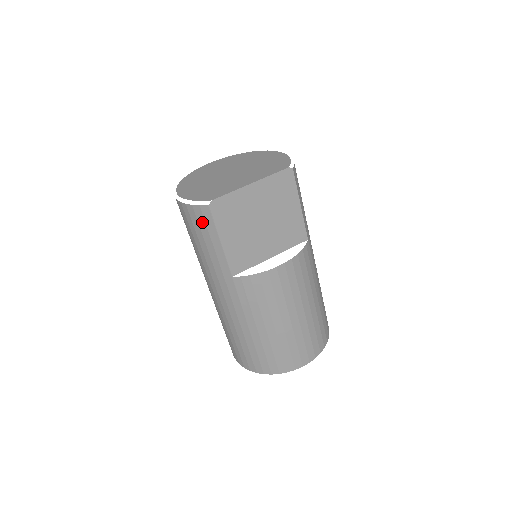
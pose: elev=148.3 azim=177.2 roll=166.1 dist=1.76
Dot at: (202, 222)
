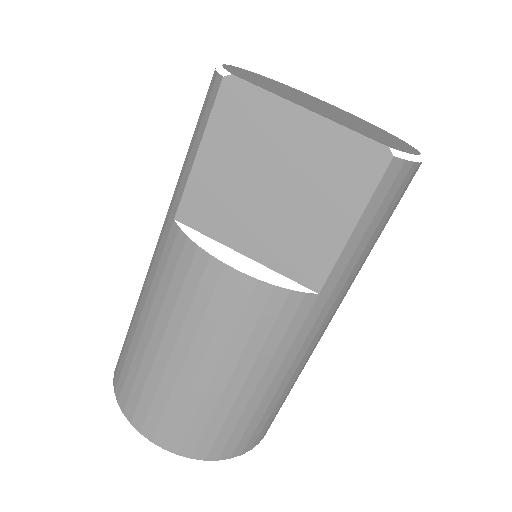
Dot at: (205, 105)
